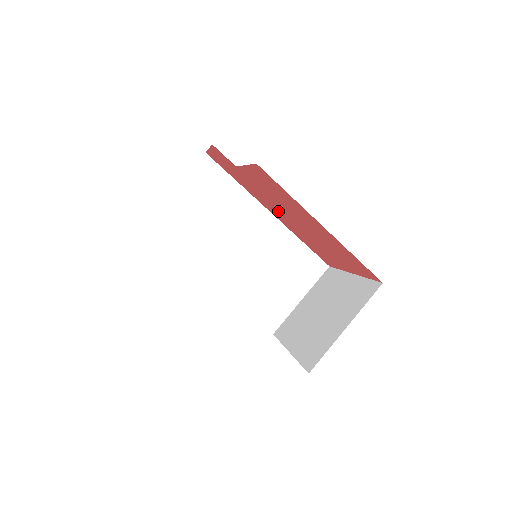
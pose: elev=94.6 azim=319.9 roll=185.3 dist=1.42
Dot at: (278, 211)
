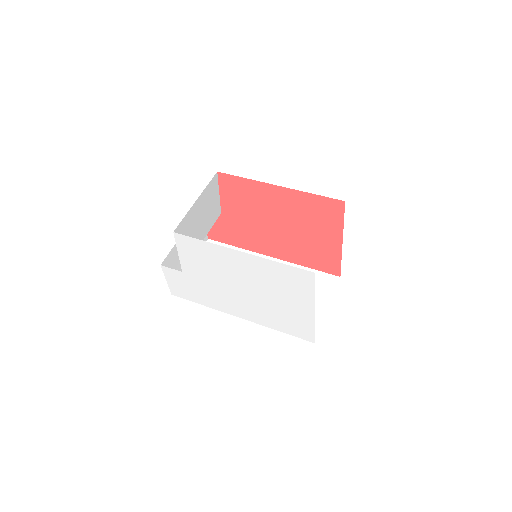
Dot at: (268, 238)
